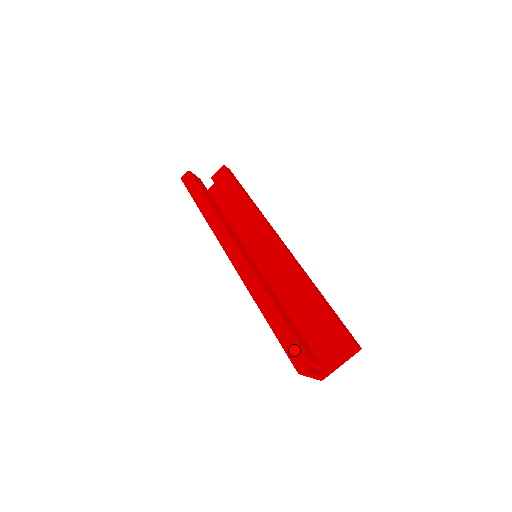
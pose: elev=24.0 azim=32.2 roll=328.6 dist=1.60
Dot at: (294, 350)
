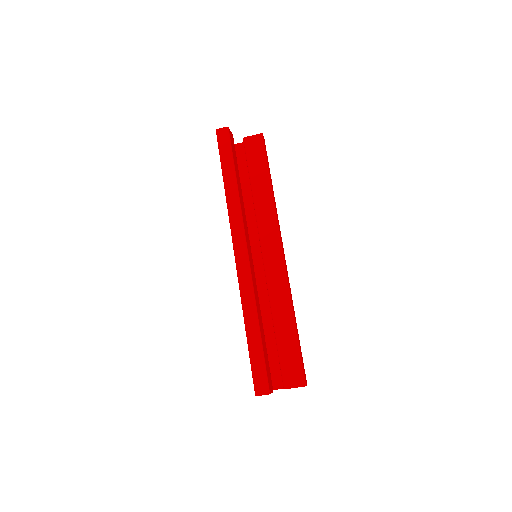
Dot at: (260, 376)
